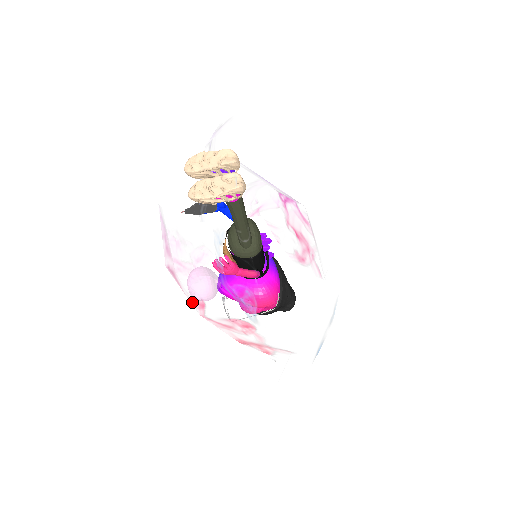
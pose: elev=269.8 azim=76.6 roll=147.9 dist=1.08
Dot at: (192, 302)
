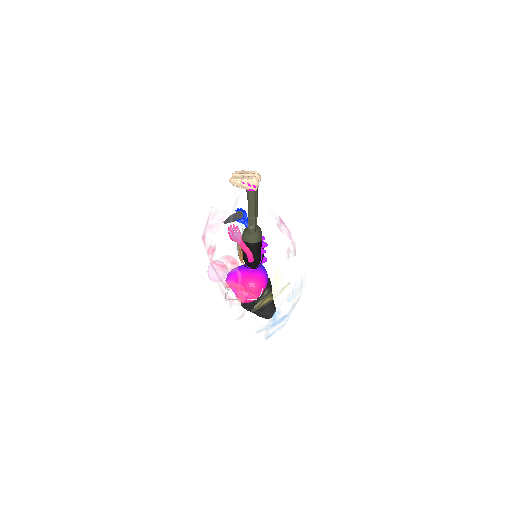
Dot at: (208, 251)
